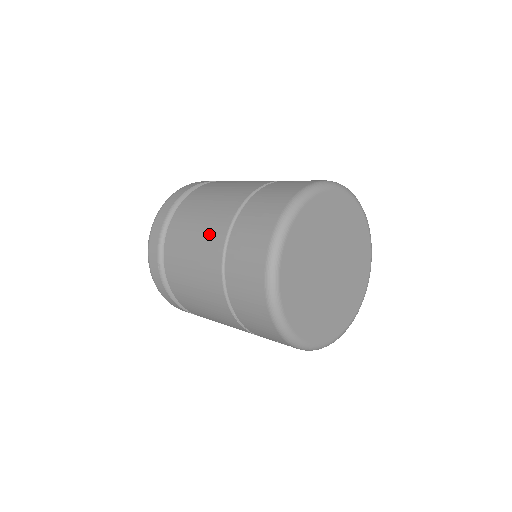
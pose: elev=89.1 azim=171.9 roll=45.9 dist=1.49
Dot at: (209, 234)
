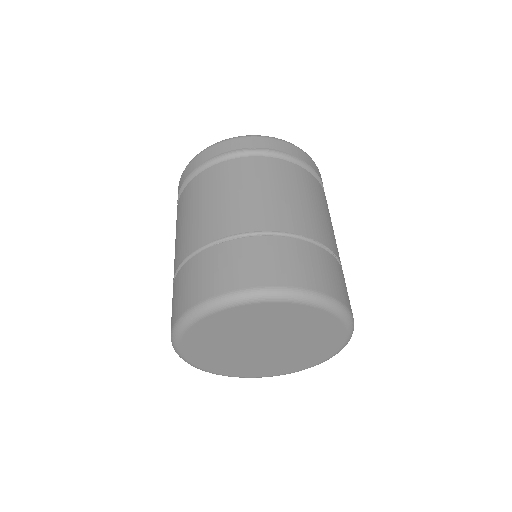
Dot at: (180, 244)
